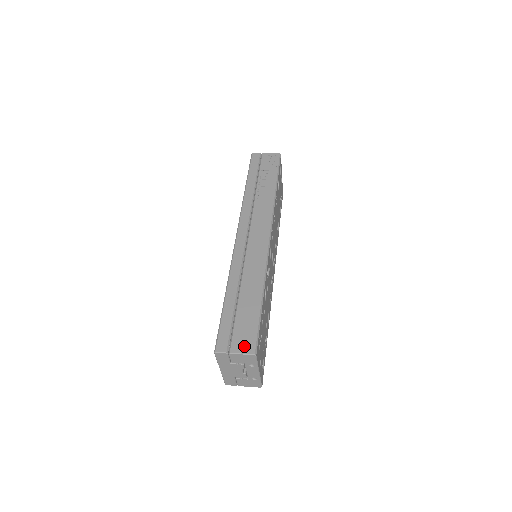
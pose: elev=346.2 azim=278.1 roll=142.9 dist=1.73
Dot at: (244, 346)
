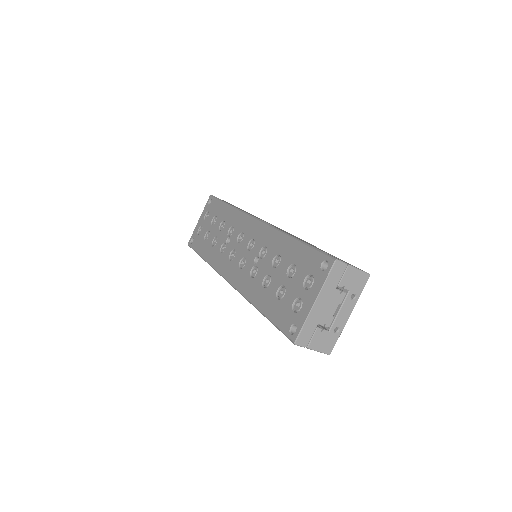
Dot at: occluded
